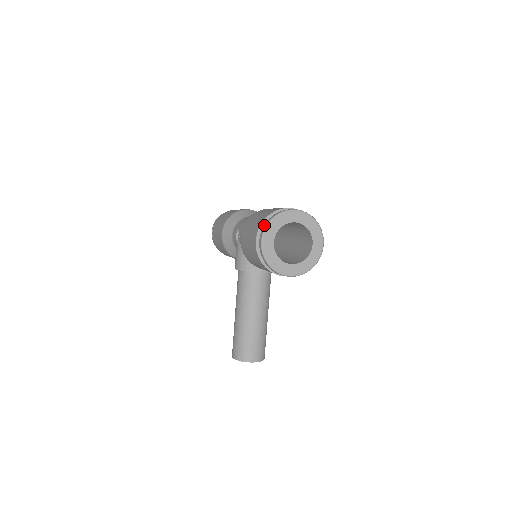
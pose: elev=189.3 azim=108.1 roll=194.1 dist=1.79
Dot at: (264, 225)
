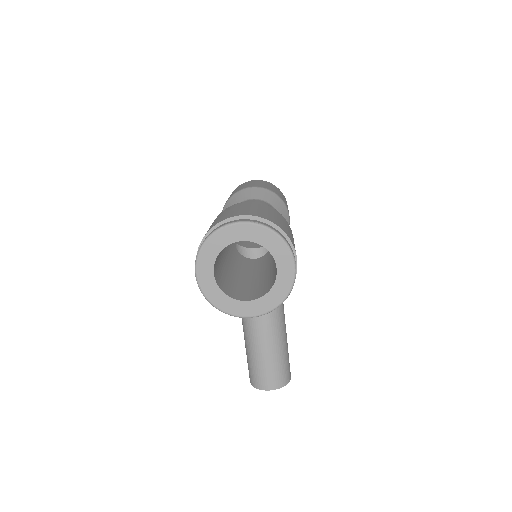
Dot at: (198, 251)
